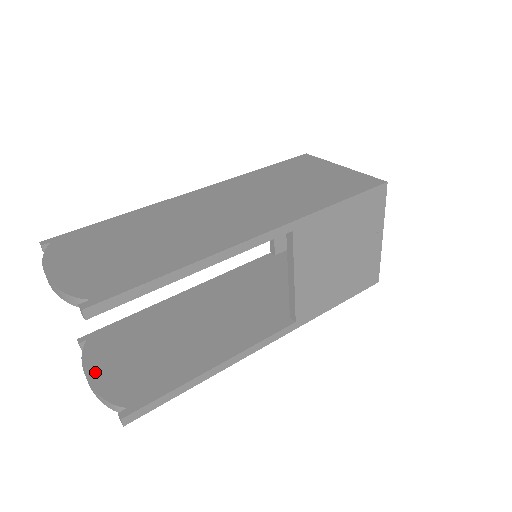
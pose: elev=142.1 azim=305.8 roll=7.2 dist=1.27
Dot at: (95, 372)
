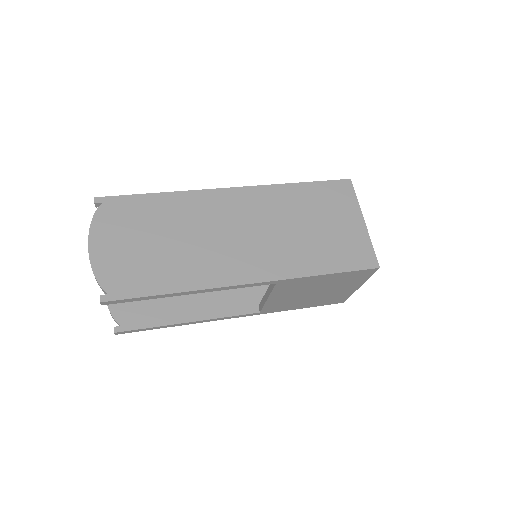
Dot at: occluded
